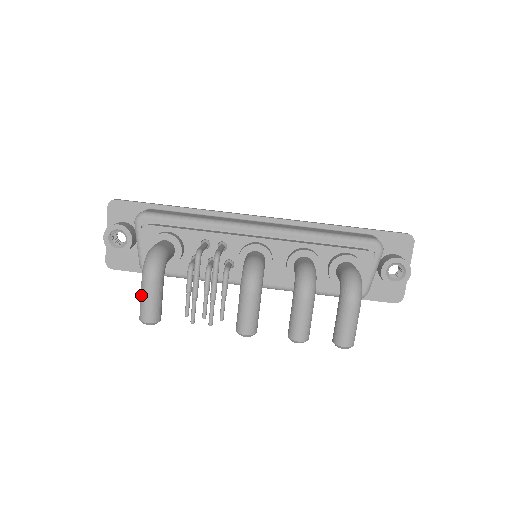
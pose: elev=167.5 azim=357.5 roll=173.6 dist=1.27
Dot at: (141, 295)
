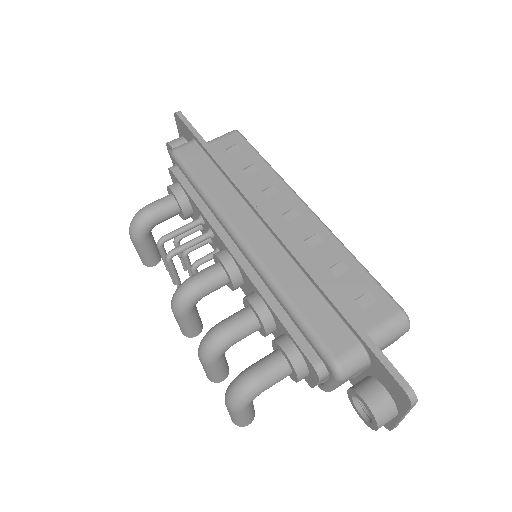
Dot at: occluded
